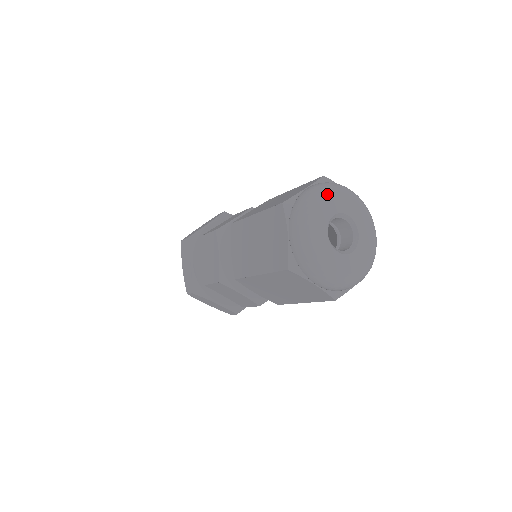
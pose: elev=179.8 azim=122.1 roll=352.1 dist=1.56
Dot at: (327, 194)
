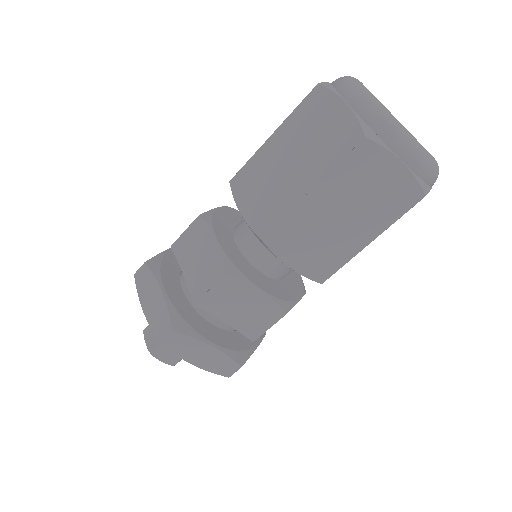
Dot at: occluded
